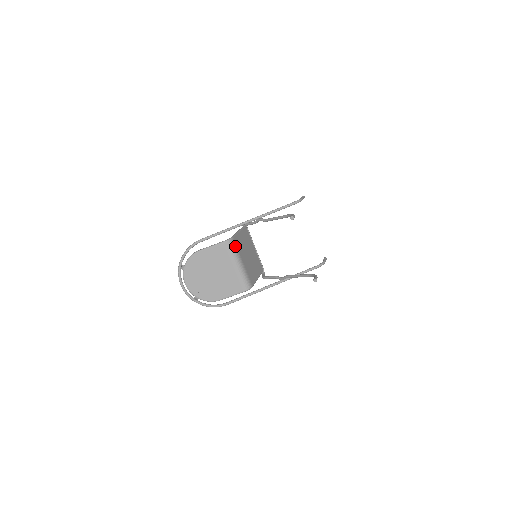
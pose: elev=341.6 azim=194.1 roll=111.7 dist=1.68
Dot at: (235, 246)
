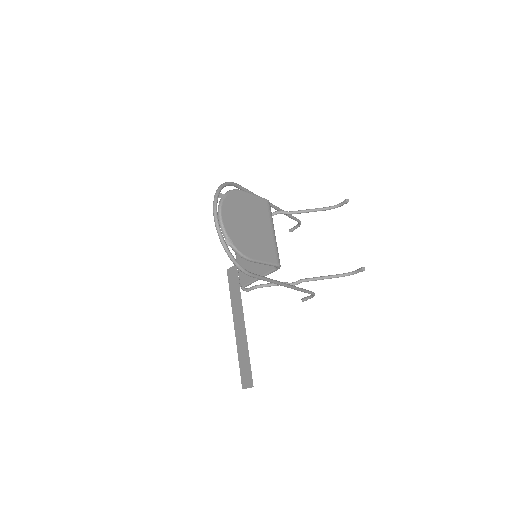
Dot at: occluded
